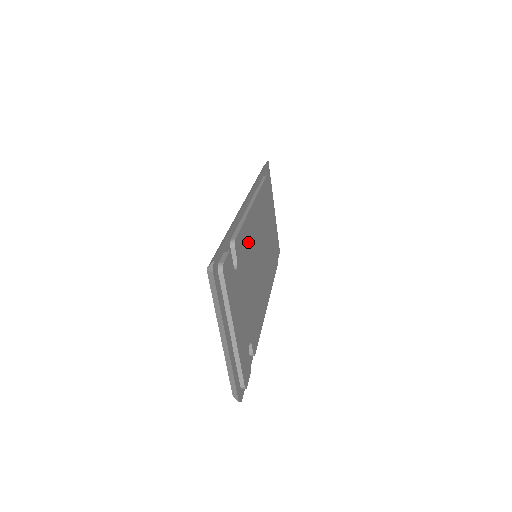
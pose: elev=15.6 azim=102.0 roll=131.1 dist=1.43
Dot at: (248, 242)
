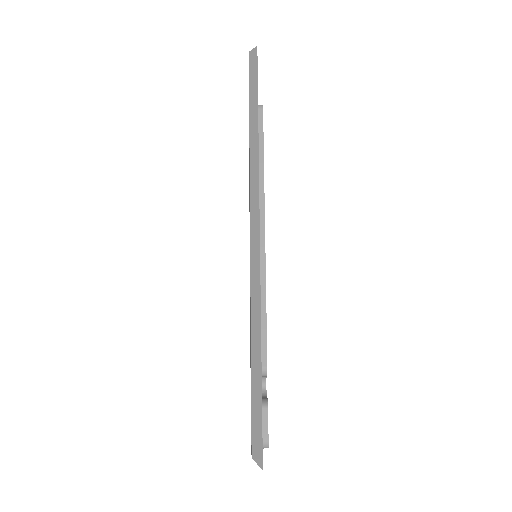
Dot at: occluded
